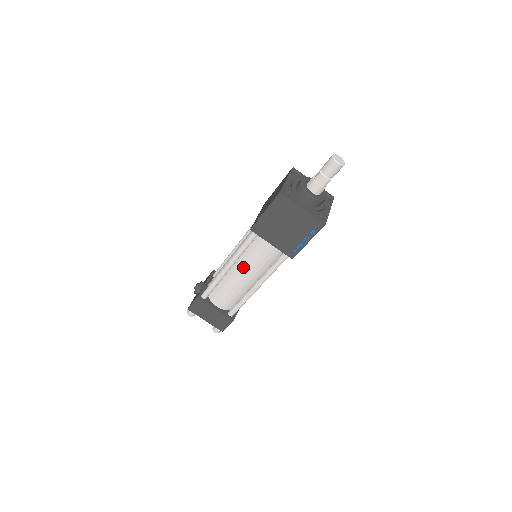
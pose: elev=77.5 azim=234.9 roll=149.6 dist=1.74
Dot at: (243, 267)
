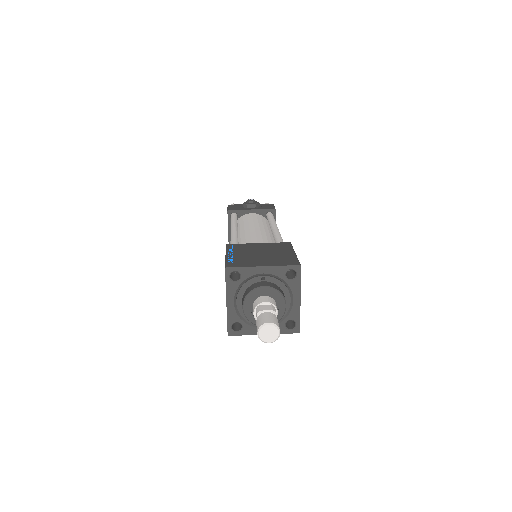
Dot at: occluded
